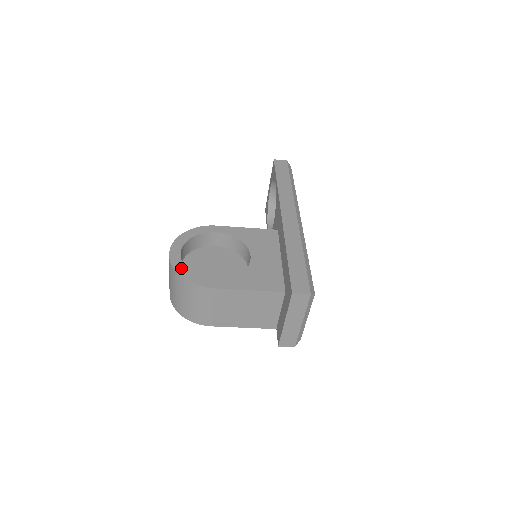
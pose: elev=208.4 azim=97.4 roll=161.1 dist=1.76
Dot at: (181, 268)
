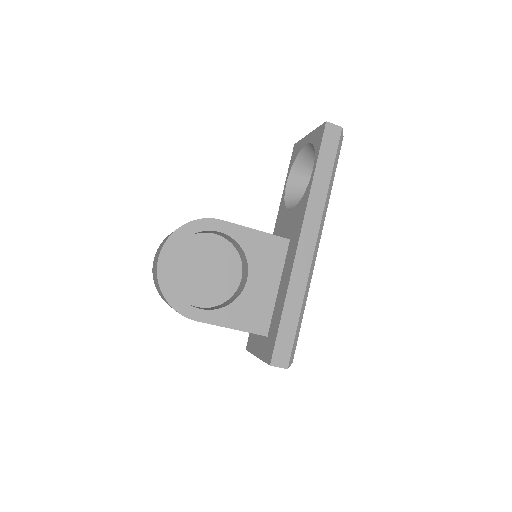
Dot at: (167, 286)
